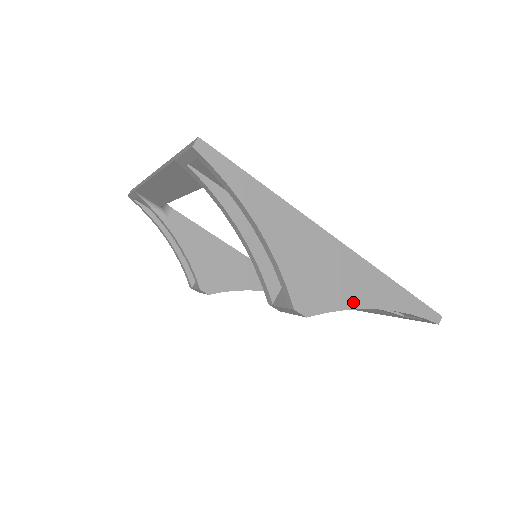
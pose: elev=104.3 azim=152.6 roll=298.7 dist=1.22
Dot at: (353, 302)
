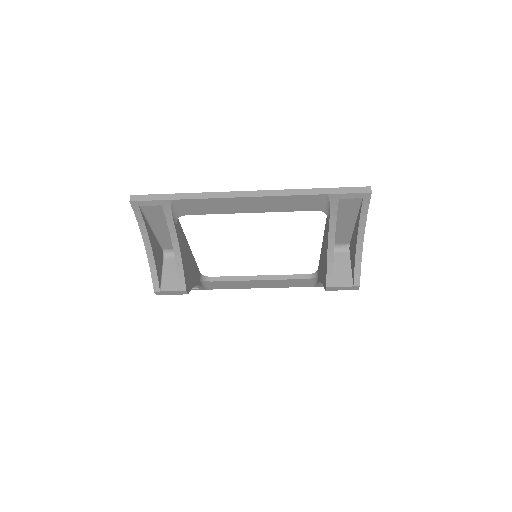
Dot at: occluded
